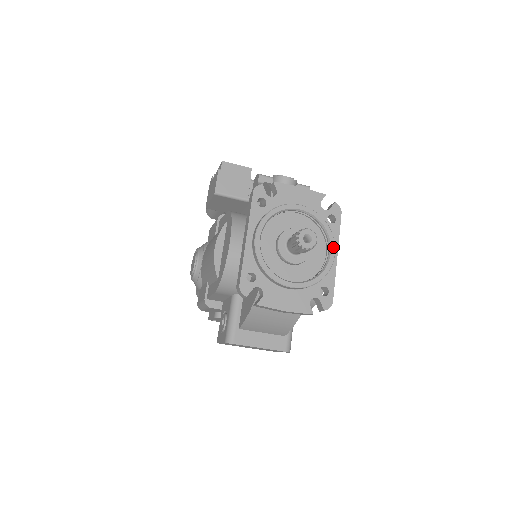
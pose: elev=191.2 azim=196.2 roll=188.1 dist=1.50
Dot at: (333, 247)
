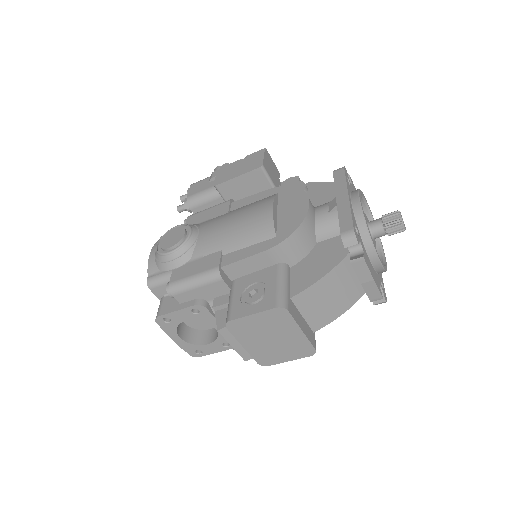
Dot at: occluded
